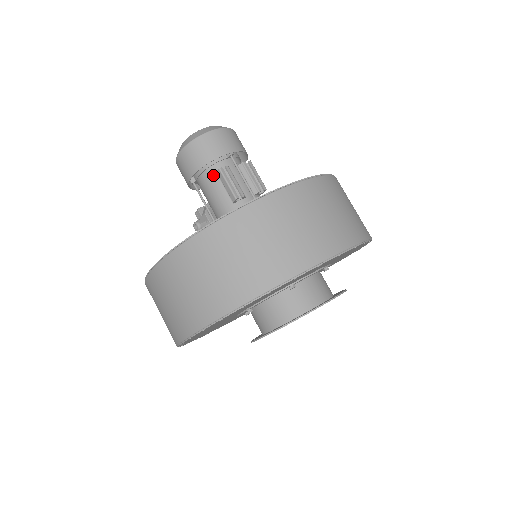
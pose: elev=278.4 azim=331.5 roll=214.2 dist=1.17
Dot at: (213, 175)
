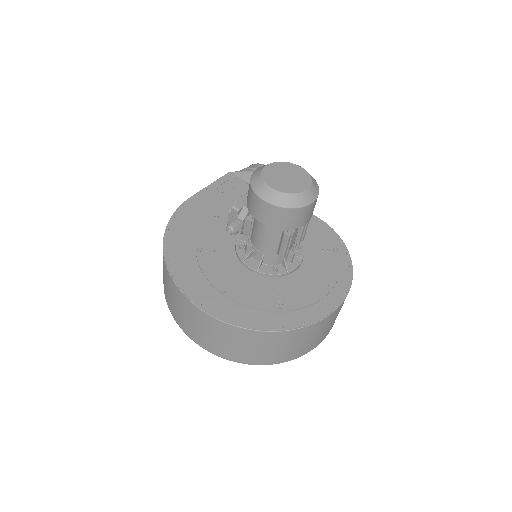
Dot at: (278, 229)
